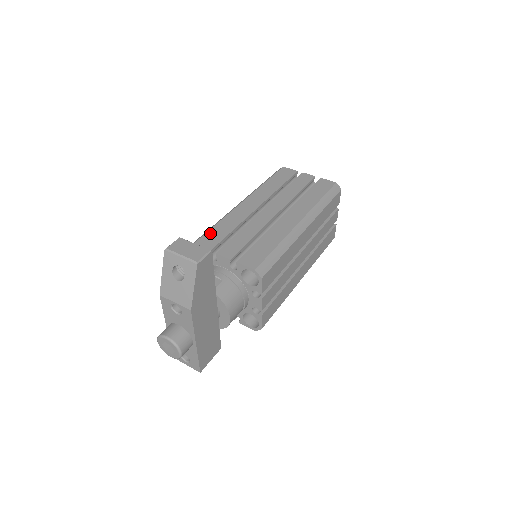
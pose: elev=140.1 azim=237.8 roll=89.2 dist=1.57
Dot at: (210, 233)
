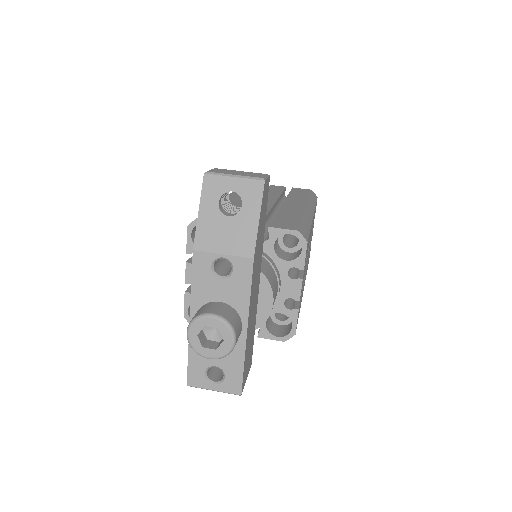
Dot at: occluded
